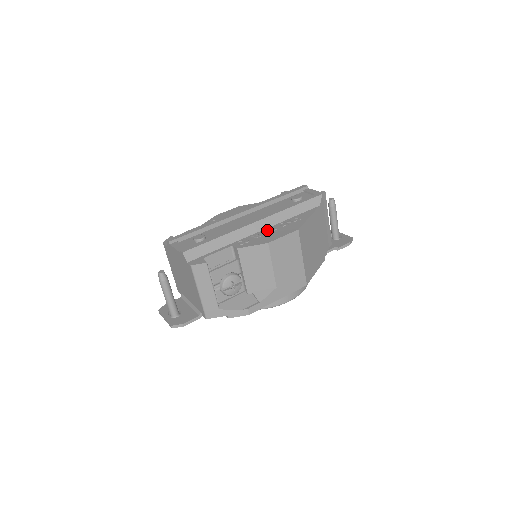
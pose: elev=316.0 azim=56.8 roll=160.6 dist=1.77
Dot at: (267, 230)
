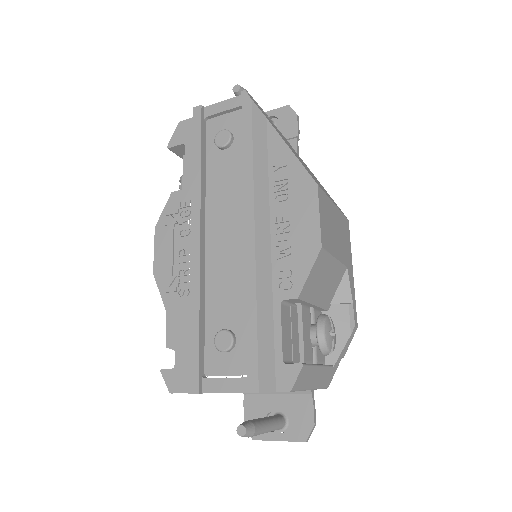
Dot at: (278, 228)
